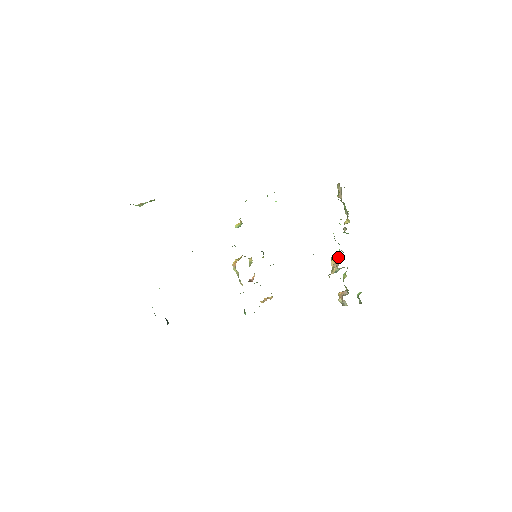
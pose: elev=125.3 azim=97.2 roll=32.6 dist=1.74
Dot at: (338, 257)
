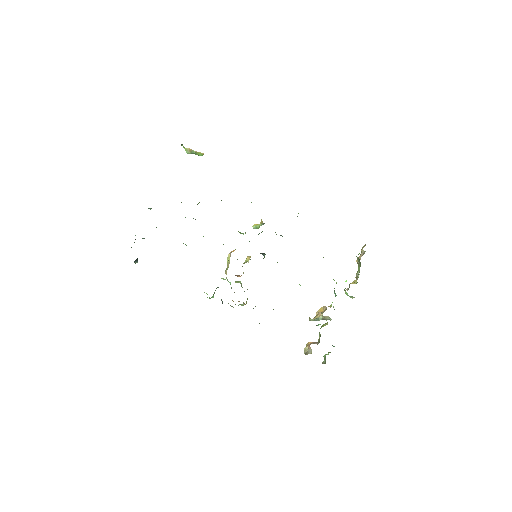
Dot at: occluded
